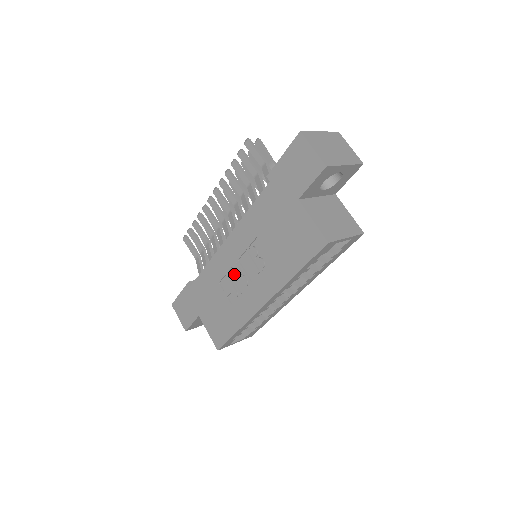
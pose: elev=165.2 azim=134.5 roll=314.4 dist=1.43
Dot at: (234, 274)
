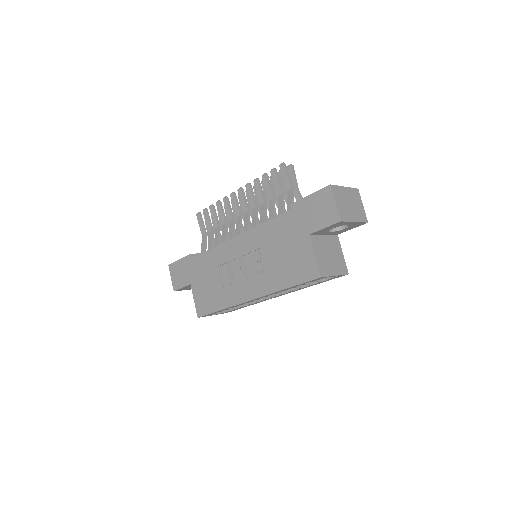
Dot at: (234, 265)
